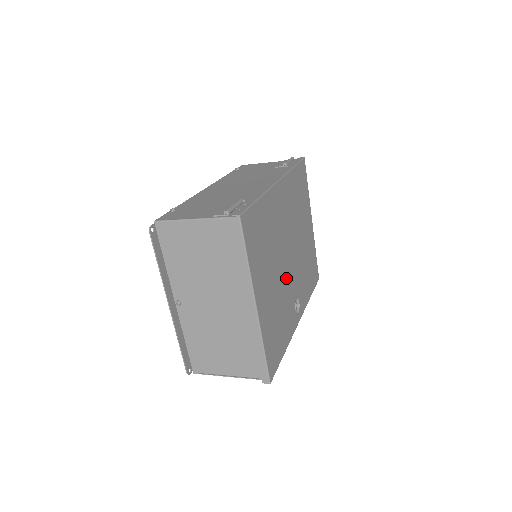
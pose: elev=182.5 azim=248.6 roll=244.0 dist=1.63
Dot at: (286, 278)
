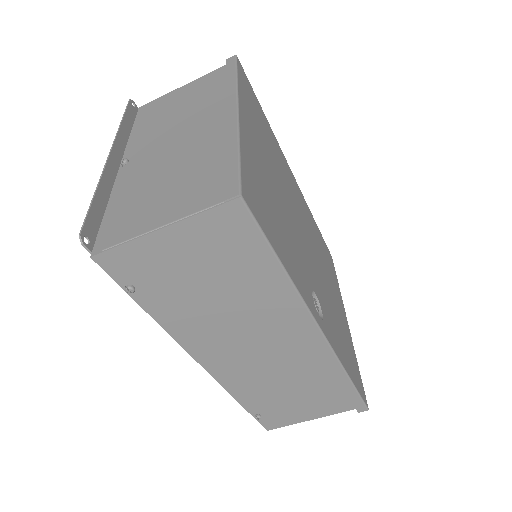
Dot at: (296, 233)
